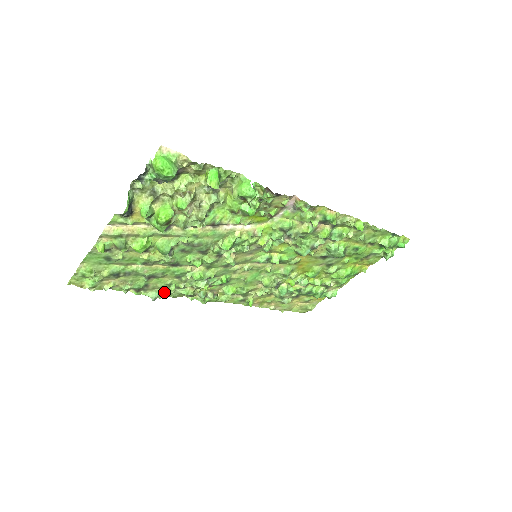
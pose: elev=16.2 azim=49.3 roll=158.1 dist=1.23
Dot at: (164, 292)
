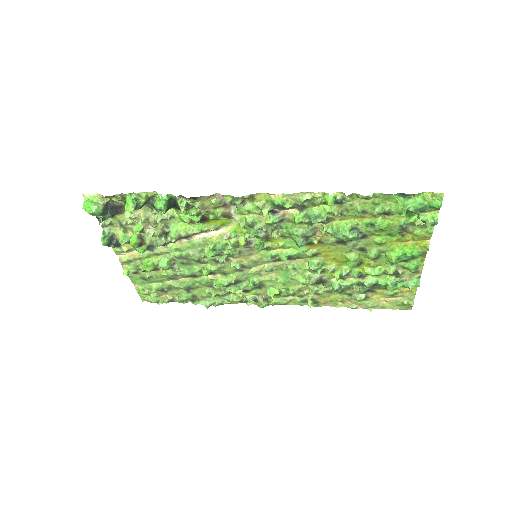
Dot at: (215, 300)
